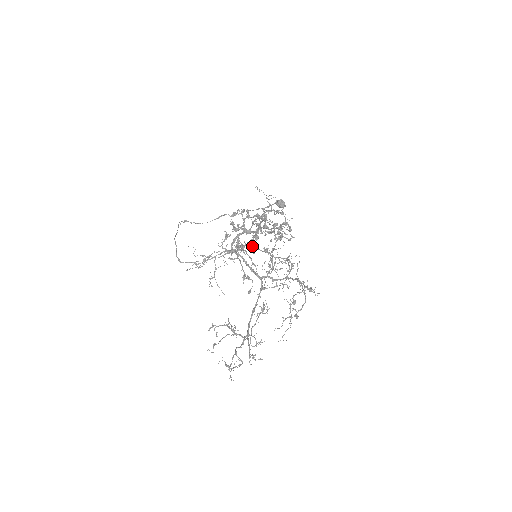
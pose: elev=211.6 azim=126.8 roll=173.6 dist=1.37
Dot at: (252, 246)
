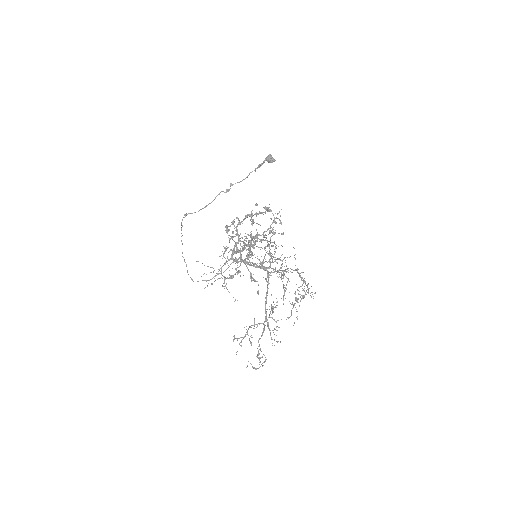
Dot at: (249, 262)
